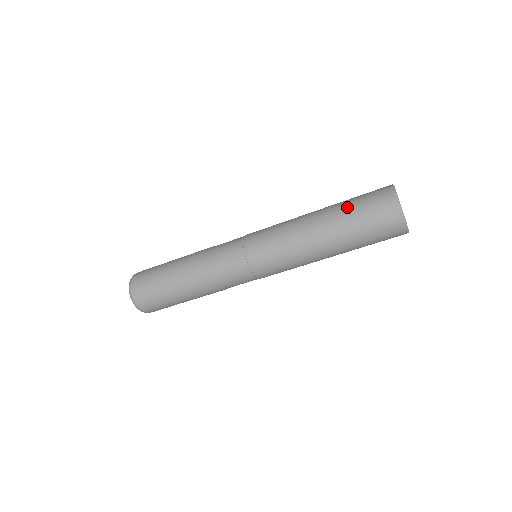
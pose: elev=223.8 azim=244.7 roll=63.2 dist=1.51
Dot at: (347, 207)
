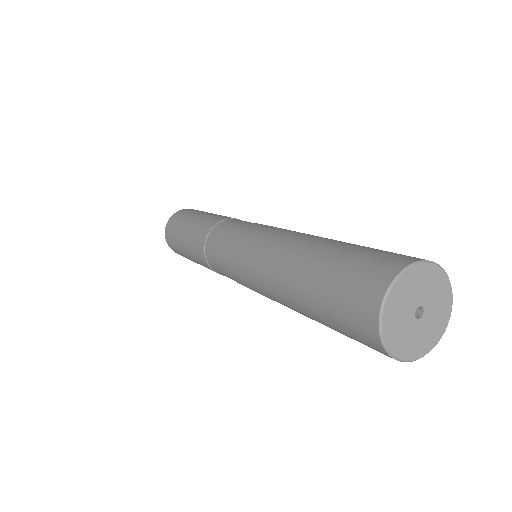
Dot at: occluded
